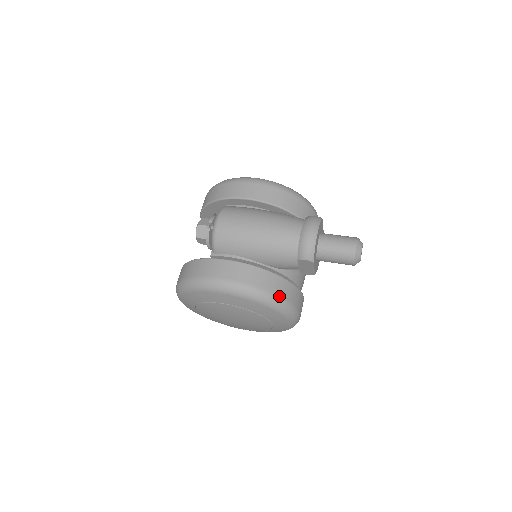
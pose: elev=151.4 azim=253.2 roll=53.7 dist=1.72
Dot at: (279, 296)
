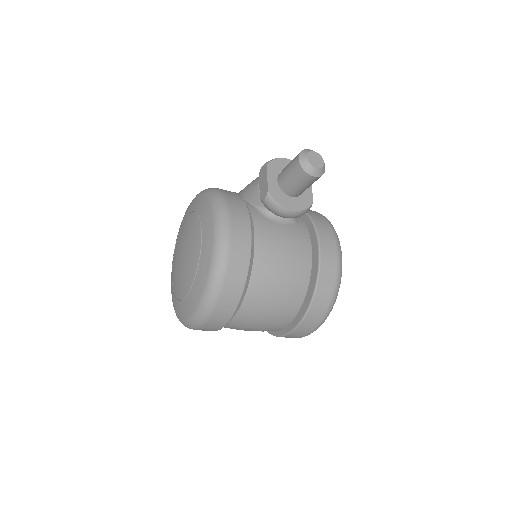
Dot at: (223, 192)
